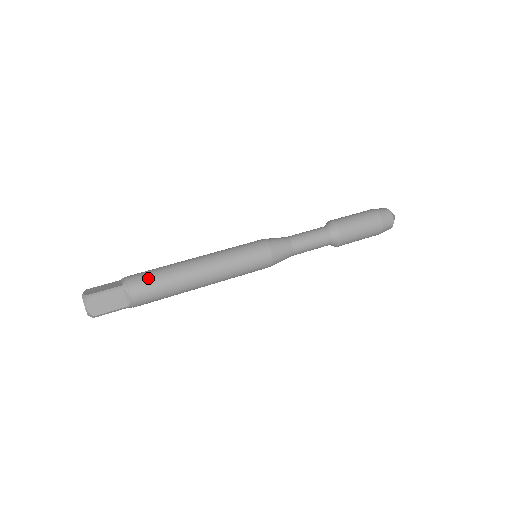
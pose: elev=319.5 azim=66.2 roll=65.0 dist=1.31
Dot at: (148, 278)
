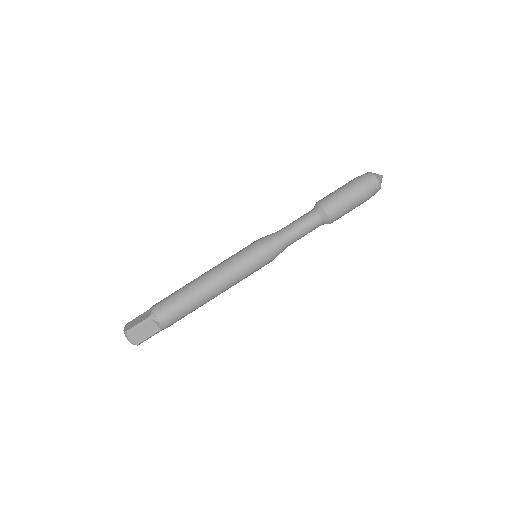
Dot at: (179, 319)
